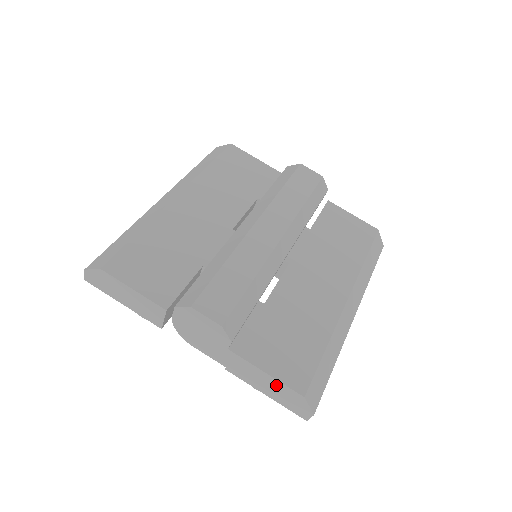
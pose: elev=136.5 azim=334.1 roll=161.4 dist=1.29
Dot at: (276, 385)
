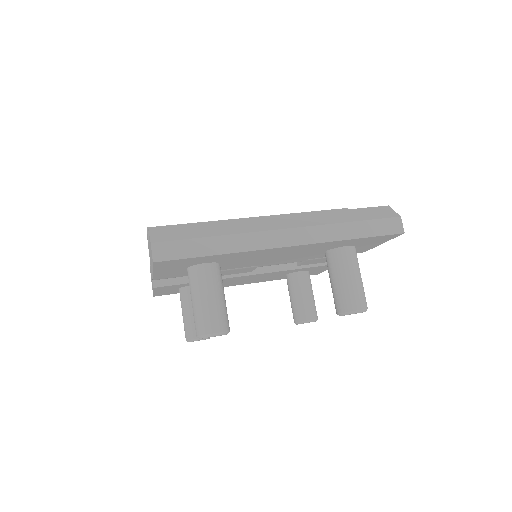
Dot at: occluded
